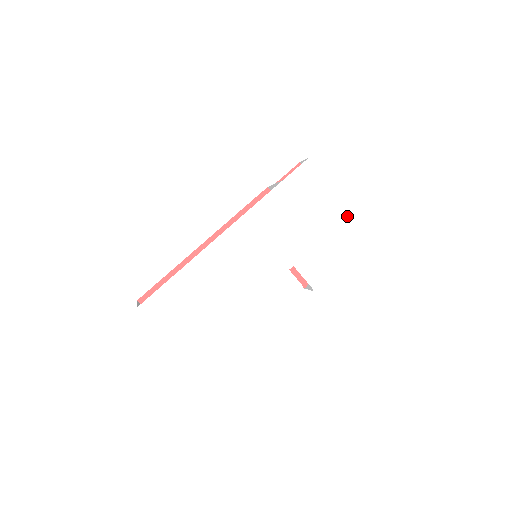
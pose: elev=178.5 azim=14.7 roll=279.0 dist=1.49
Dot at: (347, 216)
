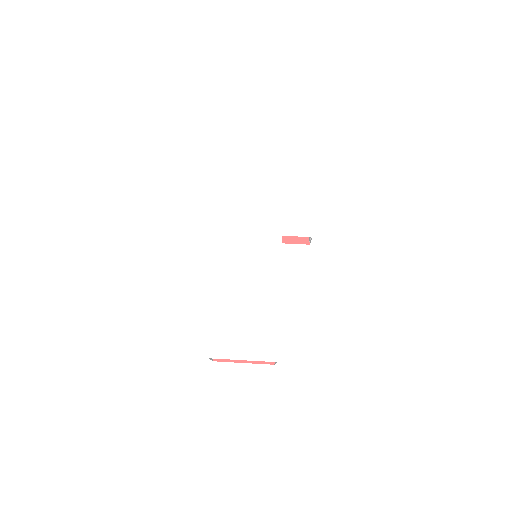
Dot at: (285, 174)
